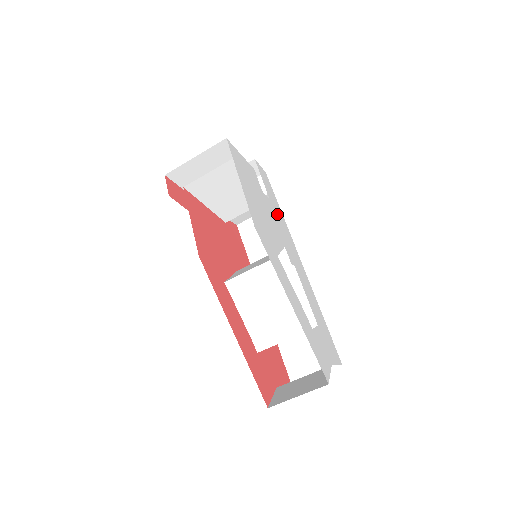
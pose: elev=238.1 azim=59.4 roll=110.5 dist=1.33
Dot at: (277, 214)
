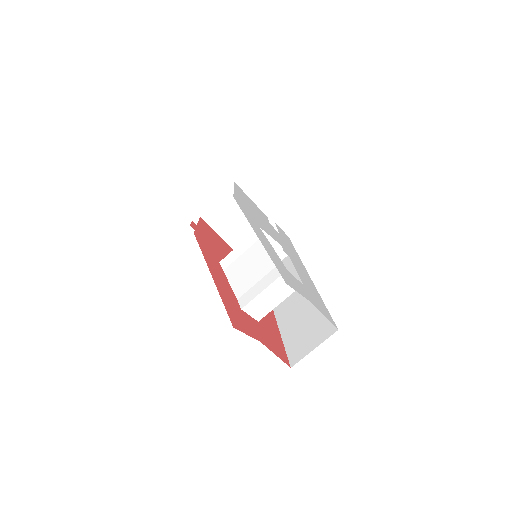
Dot at: (286, 243)
